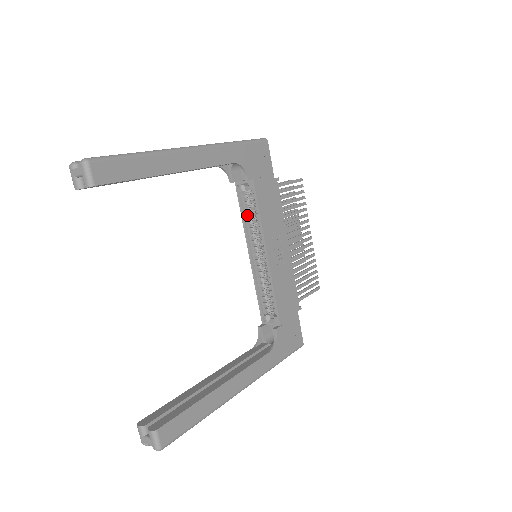
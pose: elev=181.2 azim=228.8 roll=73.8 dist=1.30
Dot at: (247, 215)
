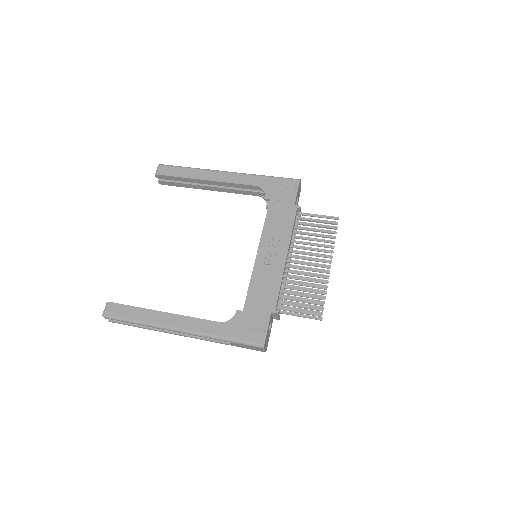
Dot at: occluded
